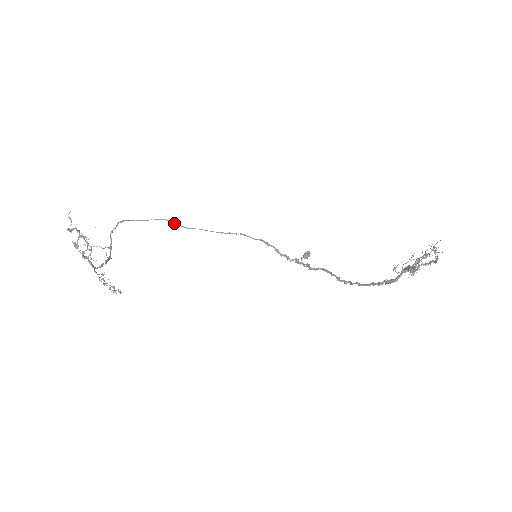
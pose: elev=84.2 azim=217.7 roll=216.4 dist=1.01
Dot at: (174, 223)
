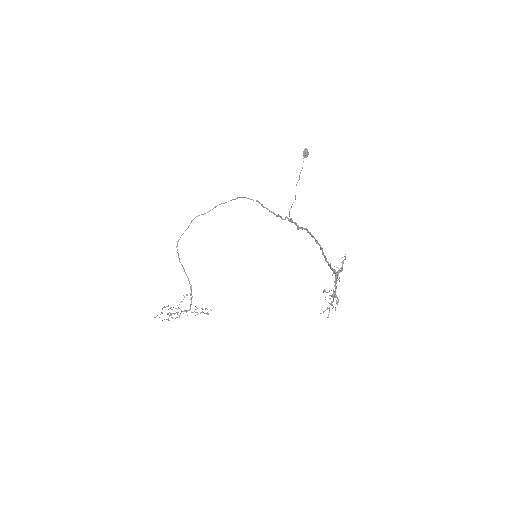
Dot at: occluded
